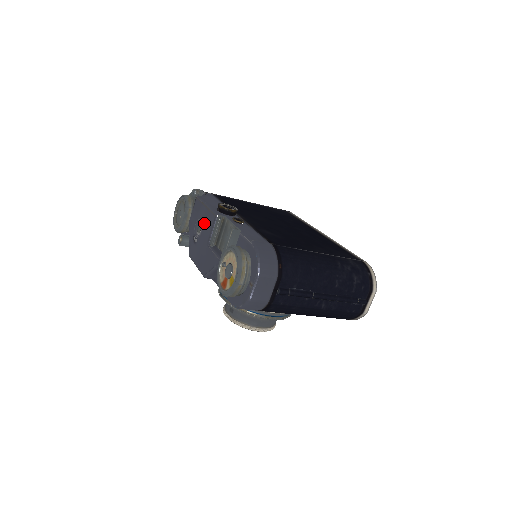
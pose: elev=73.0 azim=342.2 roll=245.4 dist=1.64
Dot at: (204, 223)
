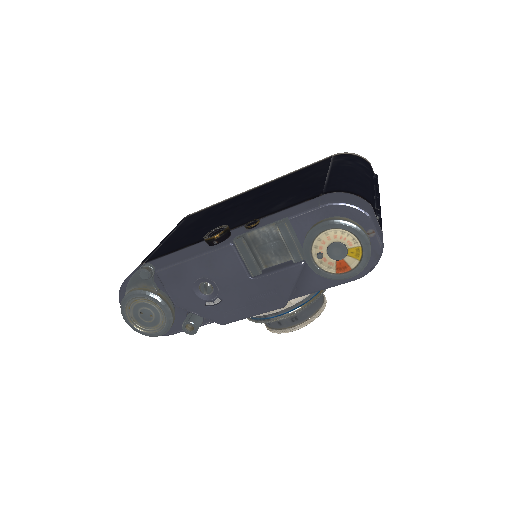
Dot at: (214, 273)
